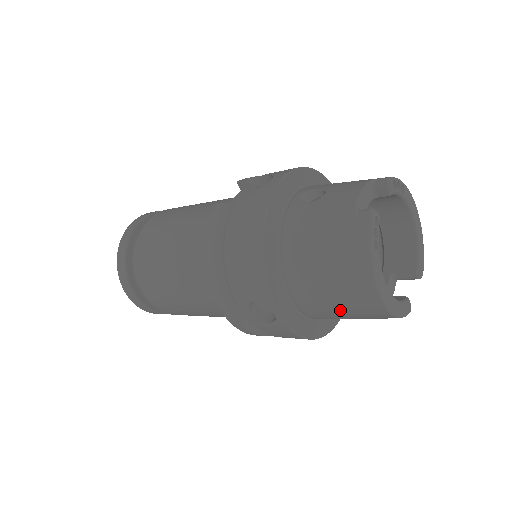
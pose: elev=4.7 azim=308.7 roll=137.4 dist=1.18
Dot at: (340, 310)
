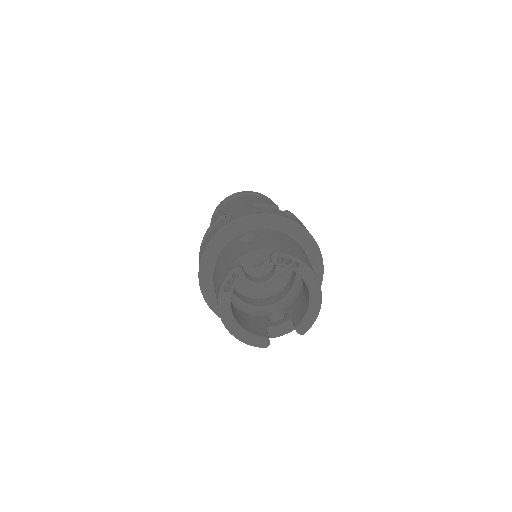
Dot at: occluded
